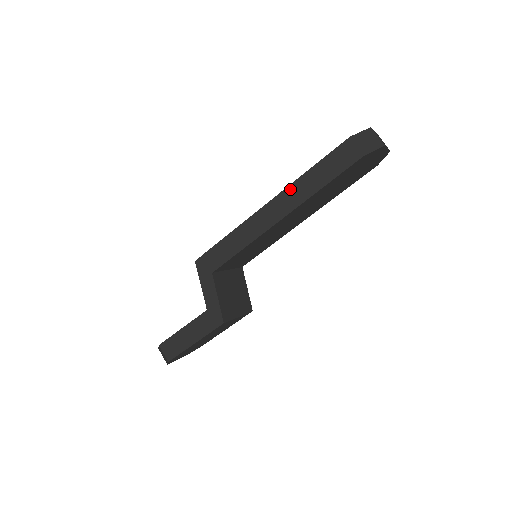
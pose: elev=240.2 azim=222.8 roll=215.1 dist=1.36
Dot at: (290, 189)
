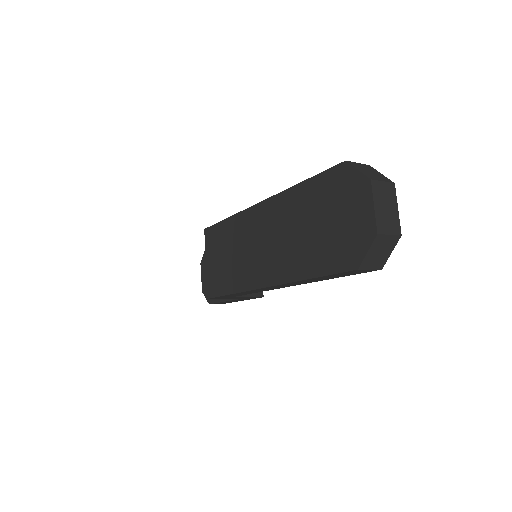
Dot at: (291, 283)
